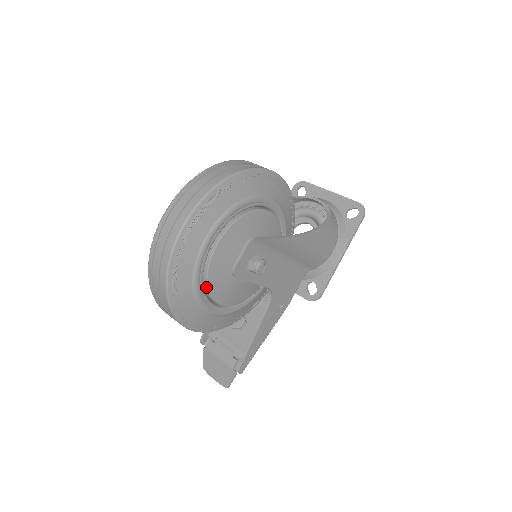
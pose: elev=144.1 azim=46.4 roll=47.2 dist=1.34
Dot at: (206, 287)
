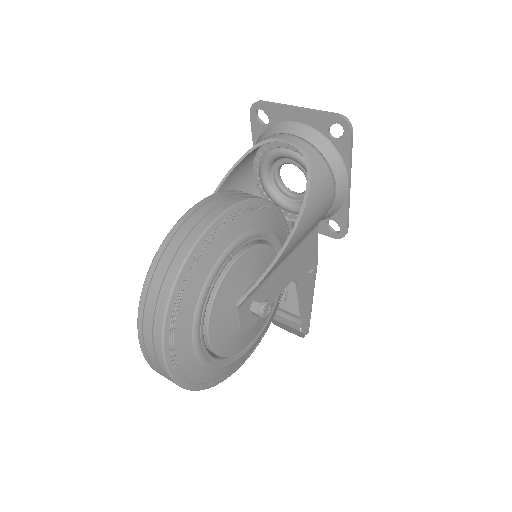
Dot at: (227, 356)
